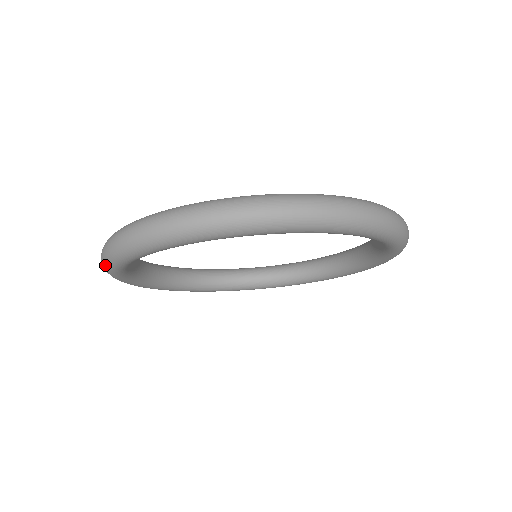
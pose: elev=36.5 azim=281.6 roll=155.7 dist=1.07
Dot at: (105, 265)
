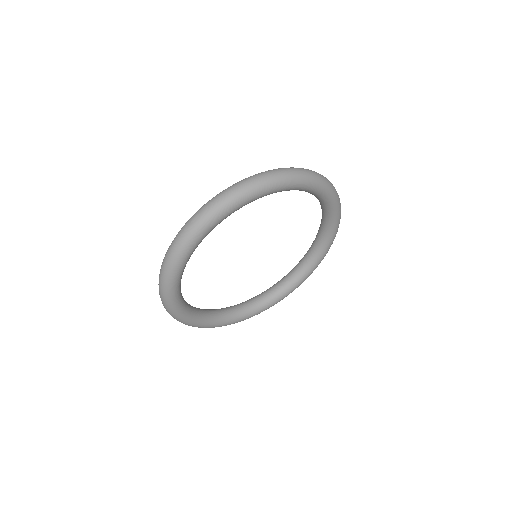
Dot at: (165, 302)
